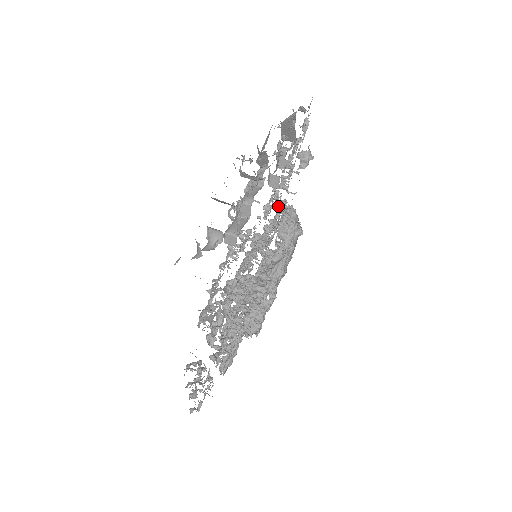
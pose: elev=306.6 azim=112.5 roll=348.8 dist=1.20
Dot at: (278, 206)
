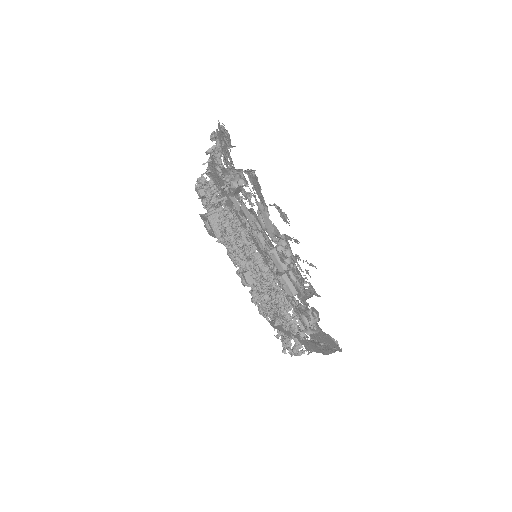
Dot at: (220, 200)
